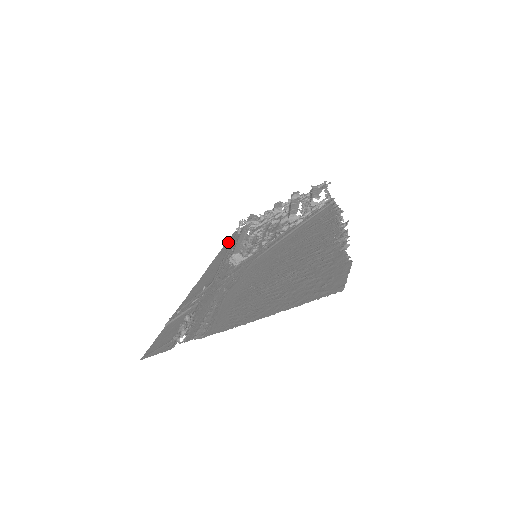
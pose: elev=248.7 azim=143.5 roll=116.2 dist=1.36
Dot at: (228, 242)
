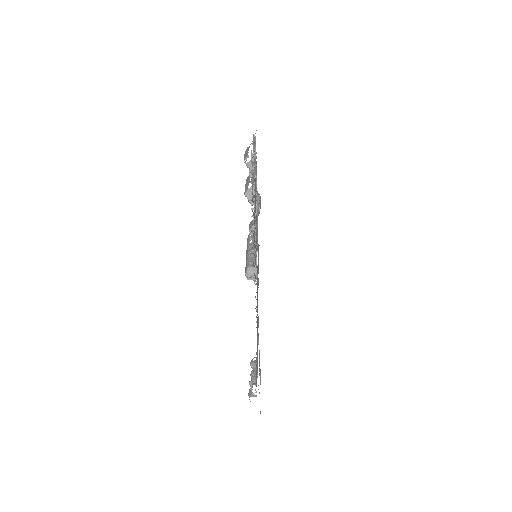
Dot at: occluded
